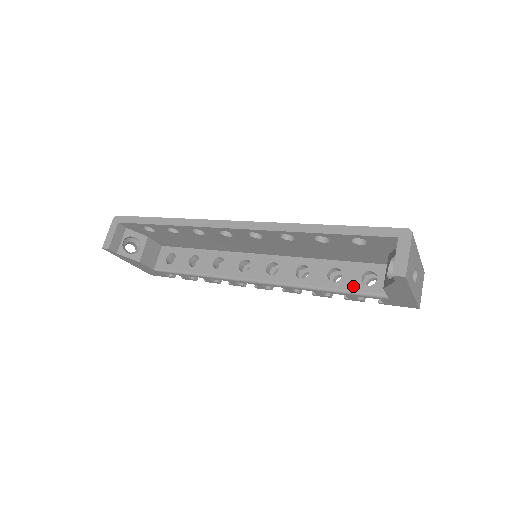
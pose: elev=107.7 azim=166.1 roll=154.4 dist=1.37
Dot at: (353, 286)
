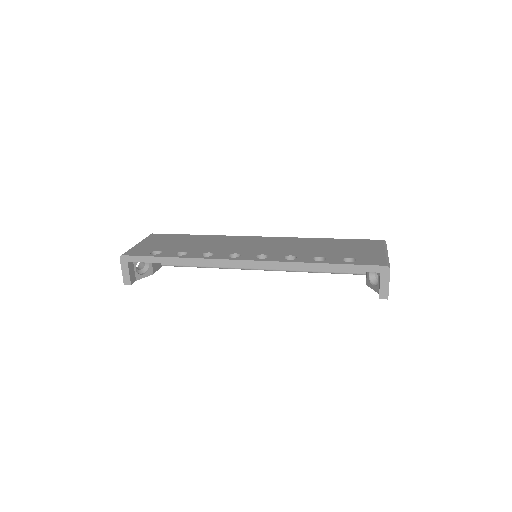
Dot at: occluded
